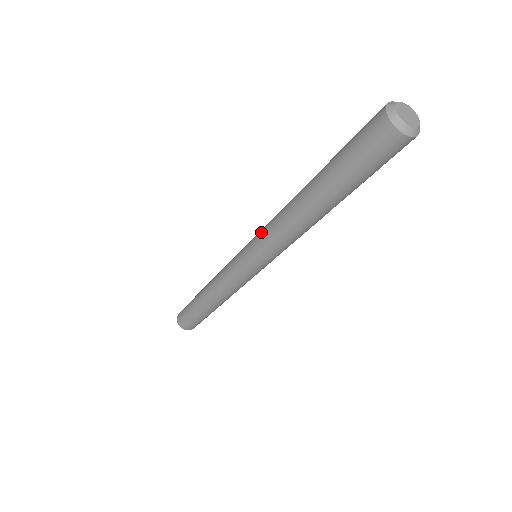
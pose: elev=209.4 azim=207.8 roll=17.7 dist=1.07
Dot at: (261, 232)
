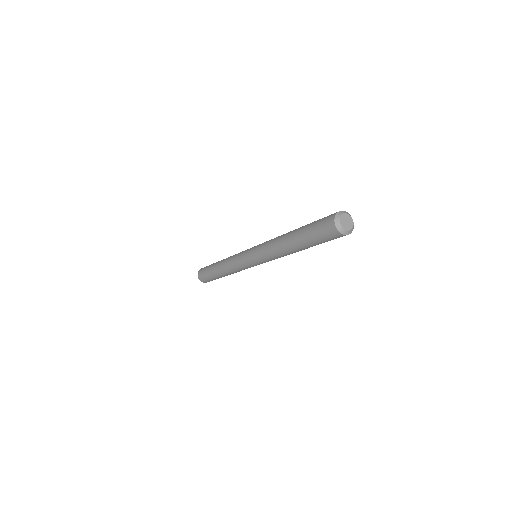
Dot at: (262, 244)
